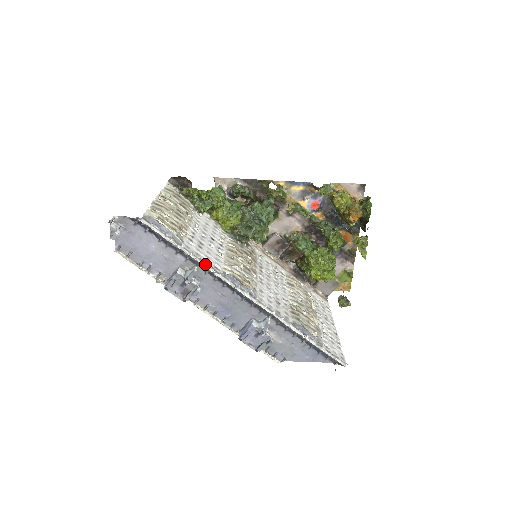
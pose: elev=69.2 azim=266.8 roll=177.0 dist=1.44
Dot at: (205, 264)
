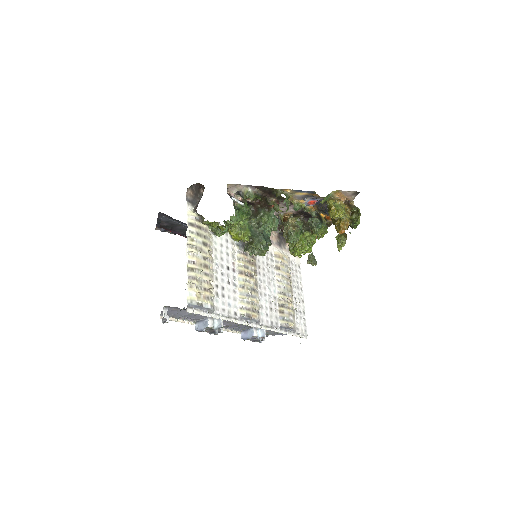
Dot at: (229, 318)
